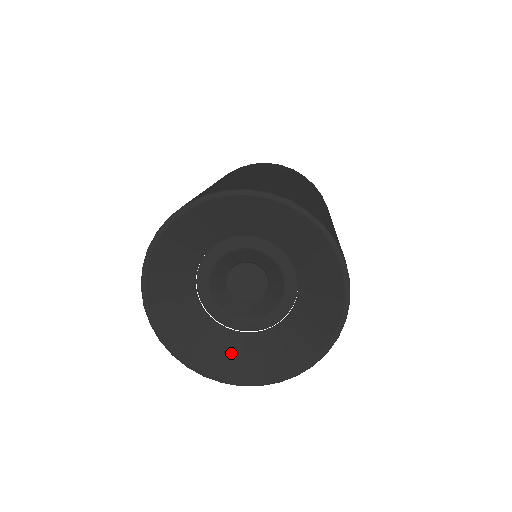
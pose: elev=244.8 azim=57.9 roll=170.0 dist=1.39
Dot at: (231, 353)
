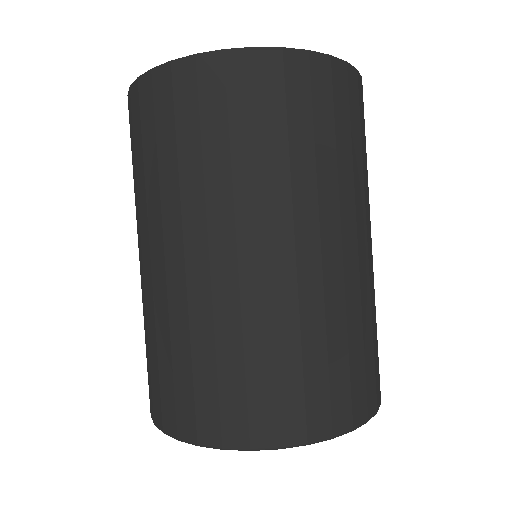
Dot at: occluded
